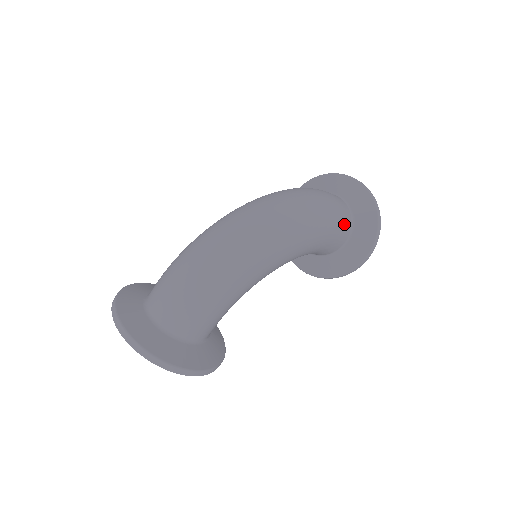
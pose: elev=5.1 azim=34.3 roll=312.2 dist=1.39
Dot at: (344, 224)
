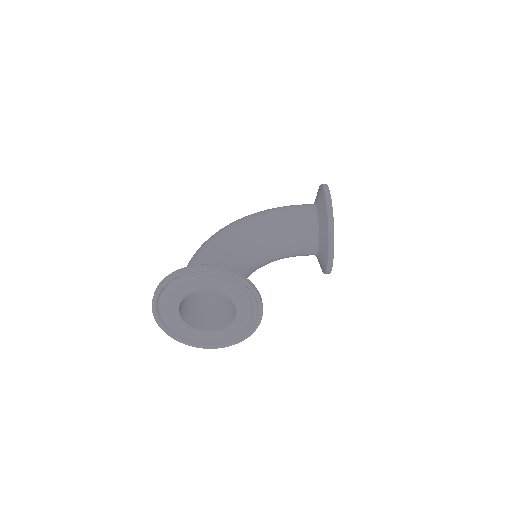
Dot at: occluded
